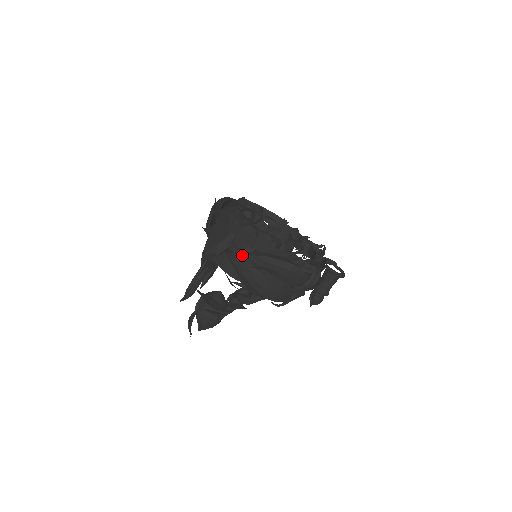
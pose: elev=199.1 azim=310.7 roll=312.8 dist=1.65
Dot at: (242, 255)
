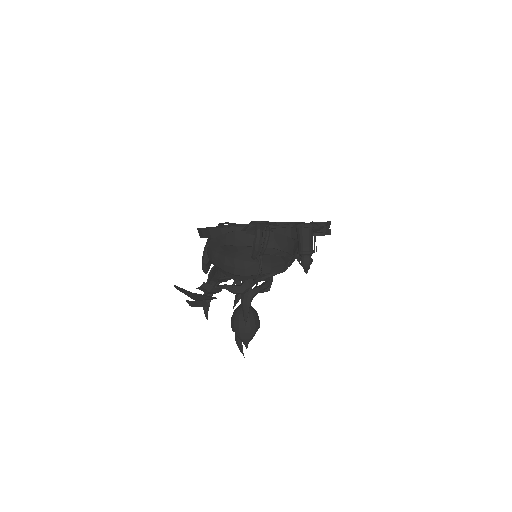
Dot at: (208, 249)
